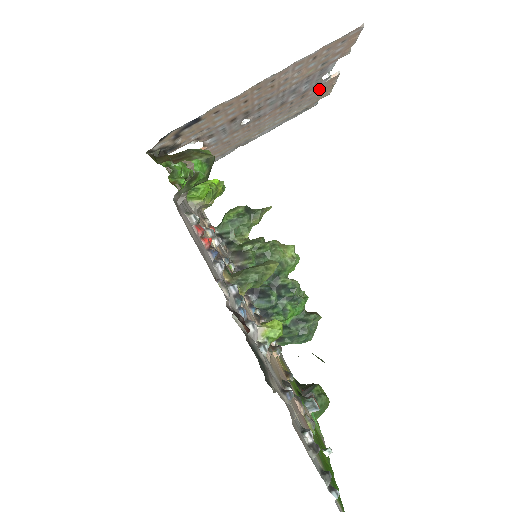
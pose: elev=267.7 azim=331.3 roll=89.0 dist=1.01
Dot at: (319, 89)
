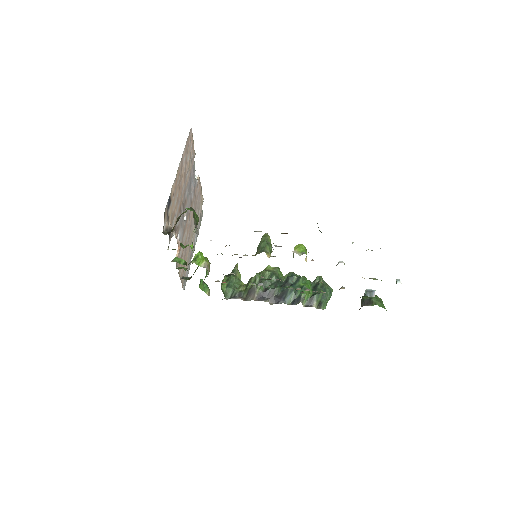
Dot at: (198, 191)
